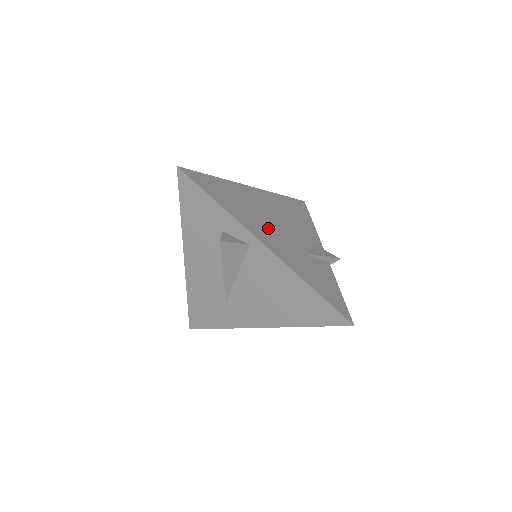
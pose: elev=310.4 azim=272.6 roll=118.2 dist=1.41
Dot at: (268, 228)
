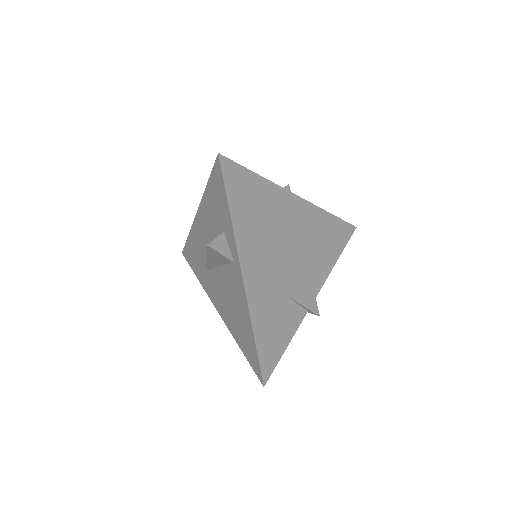
Dot at: (268, 255)
